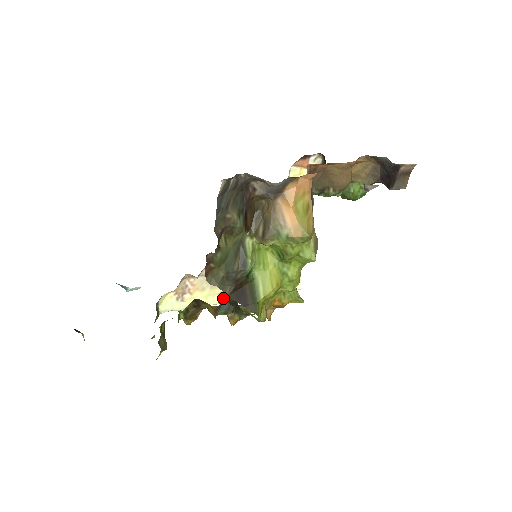
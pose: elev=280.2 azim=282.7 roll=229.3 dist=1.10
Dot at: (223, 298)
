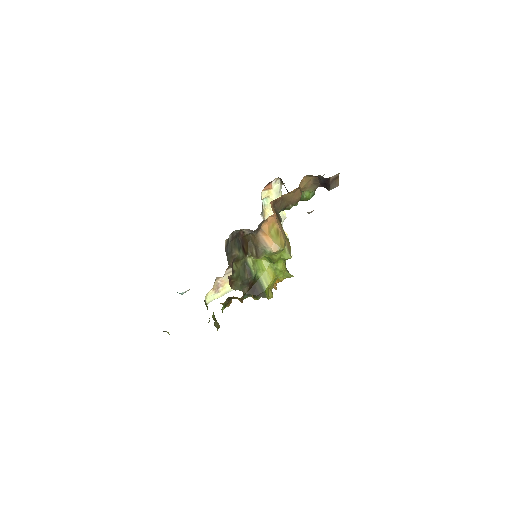
Dot at: occluded
